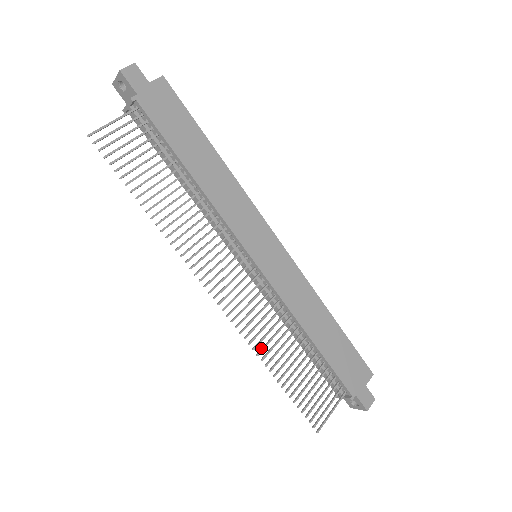
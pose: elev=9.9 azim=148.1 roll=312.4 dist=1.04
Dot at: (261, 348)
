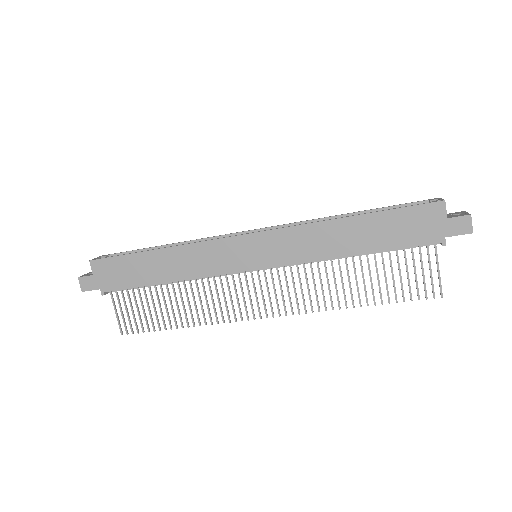
Dot at: occluded
